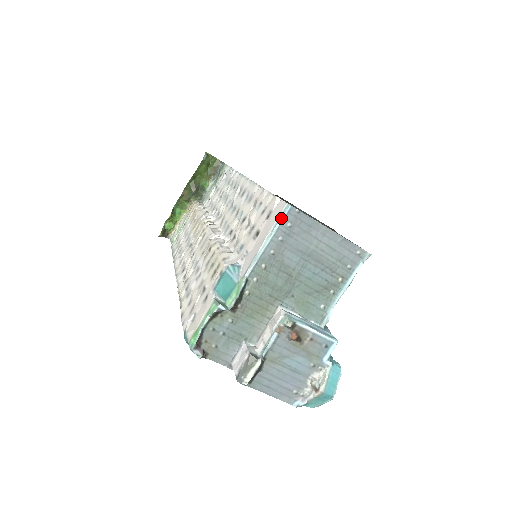
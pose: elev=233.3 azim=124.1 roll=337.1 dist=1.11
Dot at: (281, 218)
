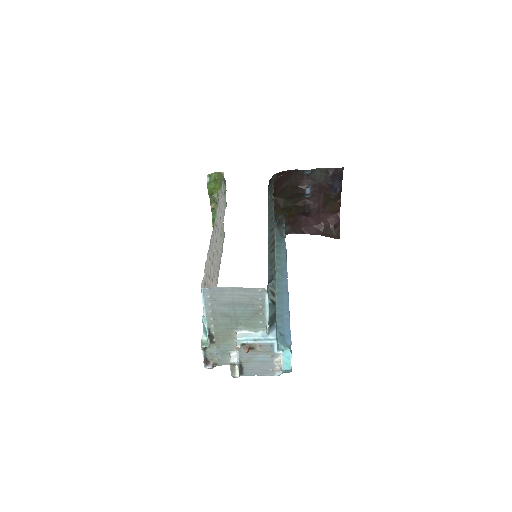
Dot at: (202, 296)
